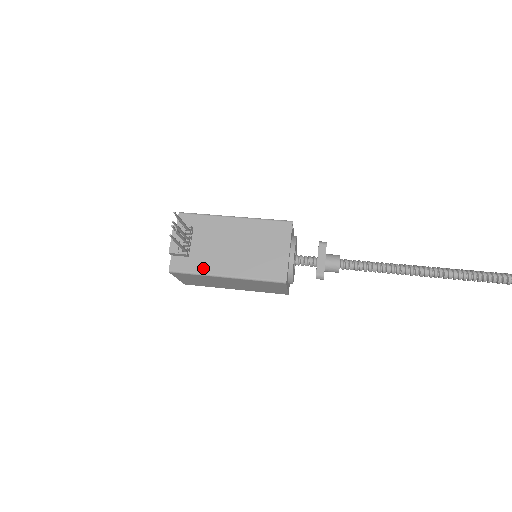
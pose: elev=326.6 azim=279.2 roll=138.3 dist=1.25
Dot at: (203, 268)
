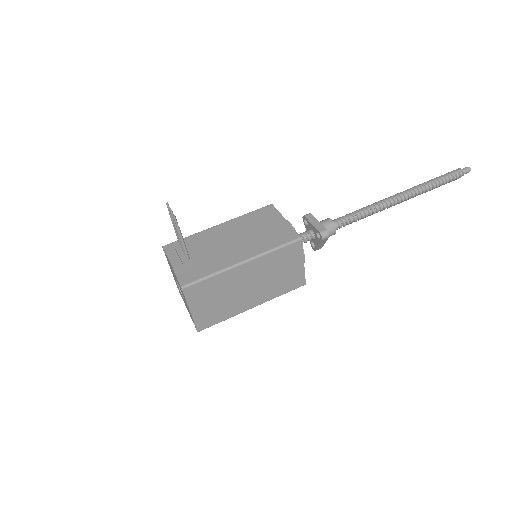
Dot at: (215, 267)
